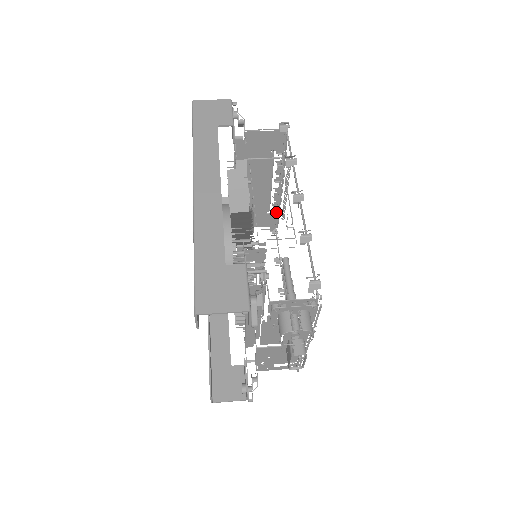
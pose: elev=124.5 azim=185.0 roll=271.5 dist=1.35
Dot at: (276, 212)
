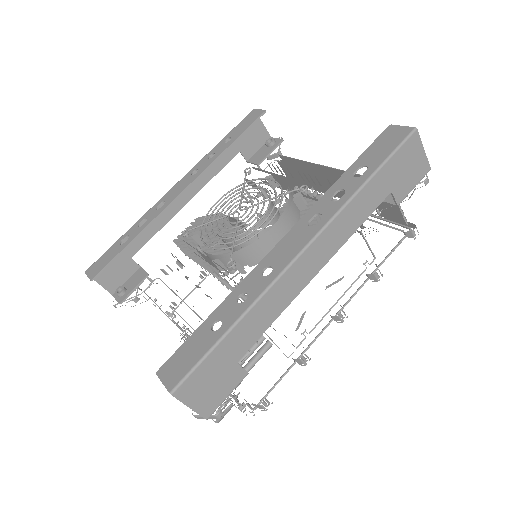
Dot at: occluded
